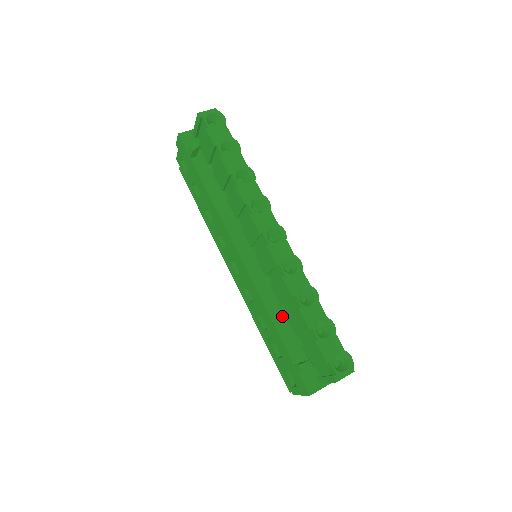
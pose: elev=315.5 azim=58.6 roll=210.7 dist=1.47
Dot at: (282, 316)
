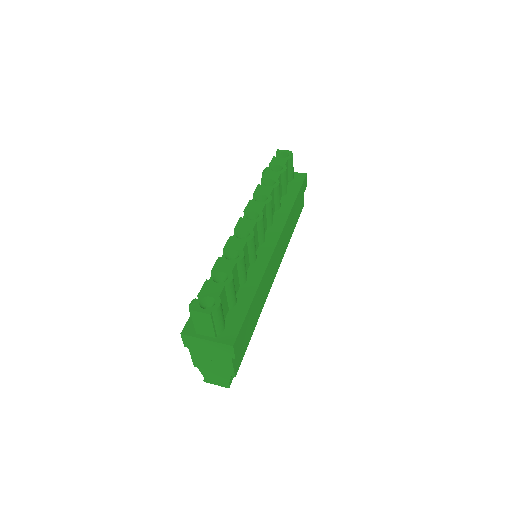
Dot at: occluded
